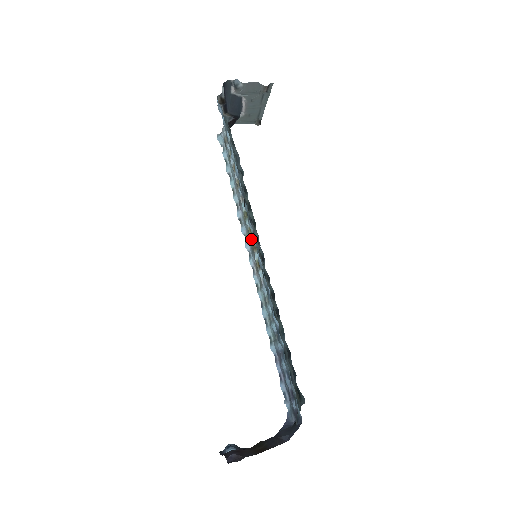
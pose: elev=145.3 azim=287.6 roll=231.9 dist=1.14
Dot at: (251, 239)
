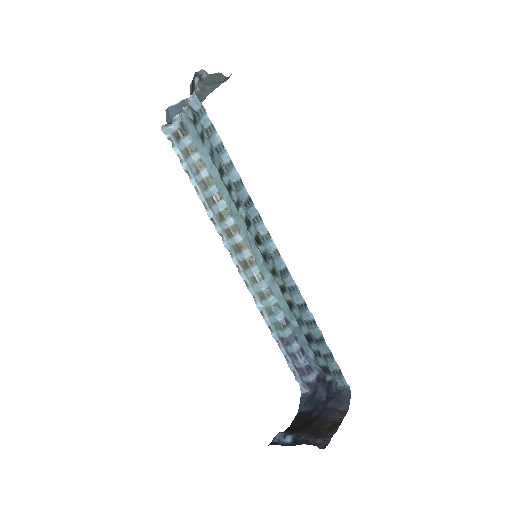
Dot at: (236, 239)
